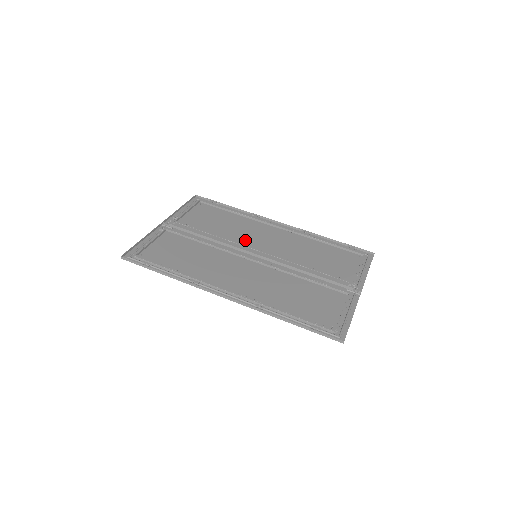
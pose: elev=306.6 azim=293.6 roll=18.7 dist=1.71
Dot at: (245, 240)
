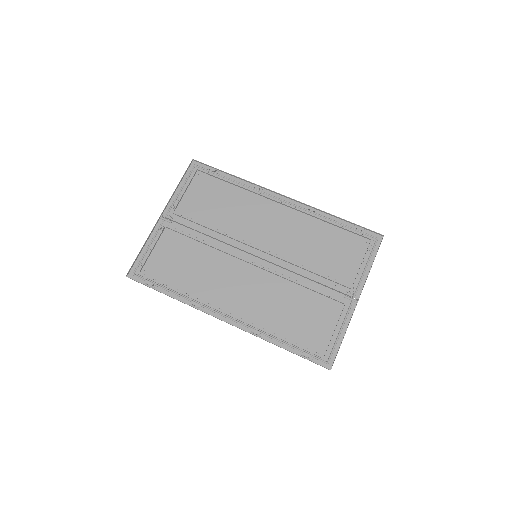
Dot at: (246, 231)
